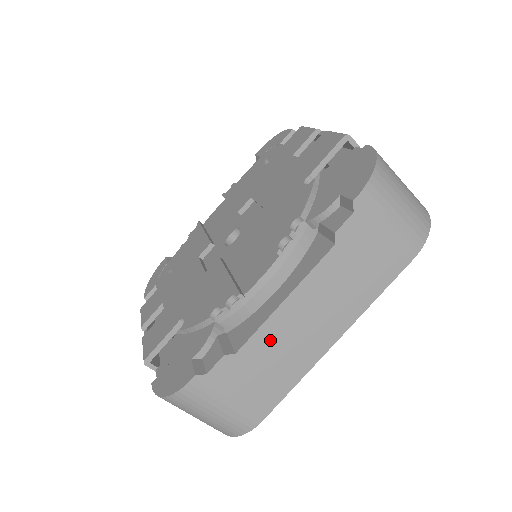
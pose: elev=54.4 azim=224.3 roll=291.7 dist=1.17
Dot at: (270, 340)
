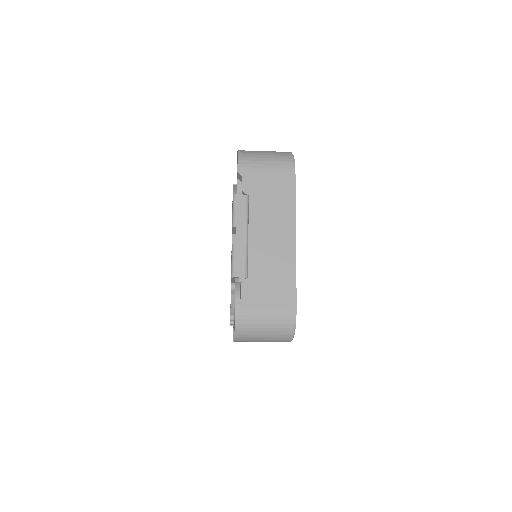
Dot at: occluded
